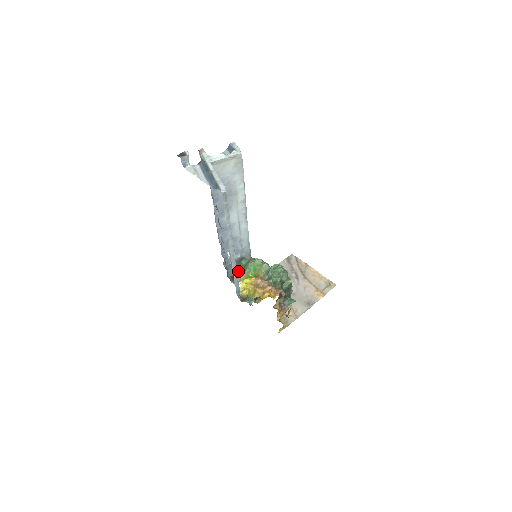
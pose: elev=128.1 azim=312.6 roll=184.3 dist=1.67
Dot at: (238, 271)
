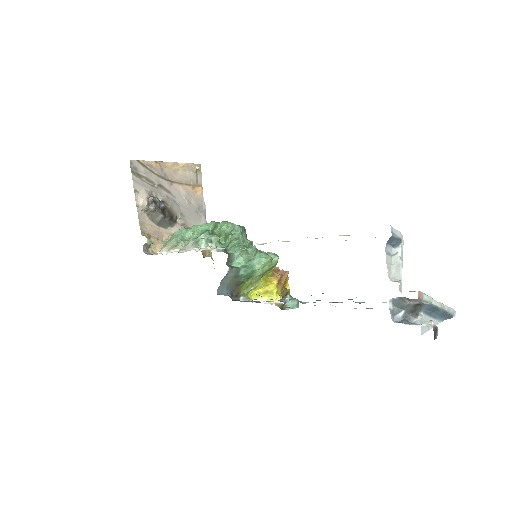
Dot at: (240, 285)
